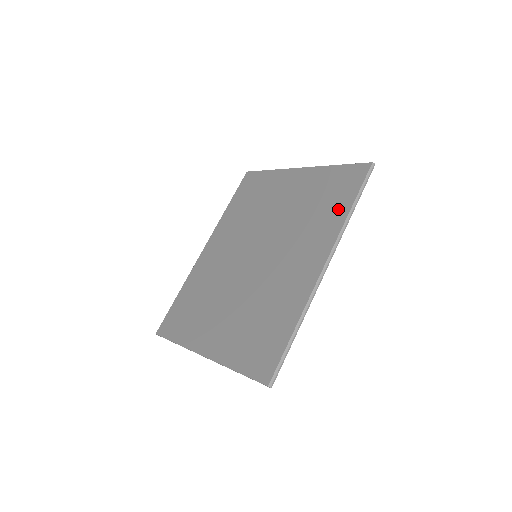
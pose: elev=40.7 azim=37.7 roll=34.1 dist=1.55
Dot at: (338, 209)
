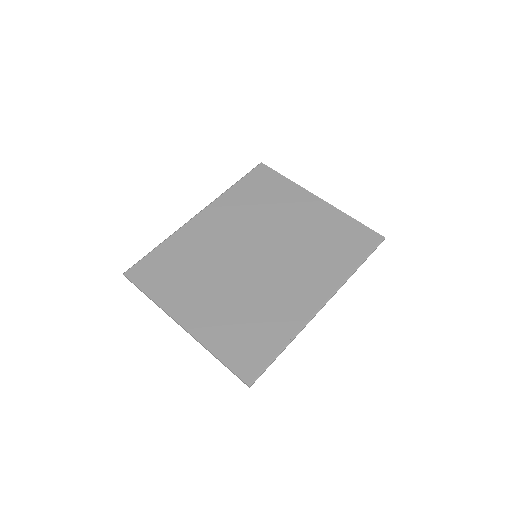
Dot at: (346, 260)
